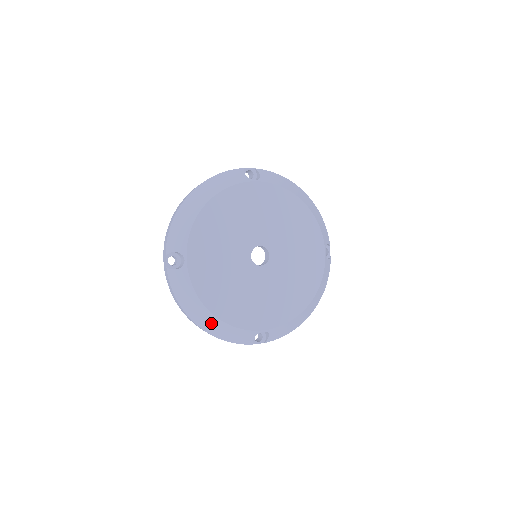
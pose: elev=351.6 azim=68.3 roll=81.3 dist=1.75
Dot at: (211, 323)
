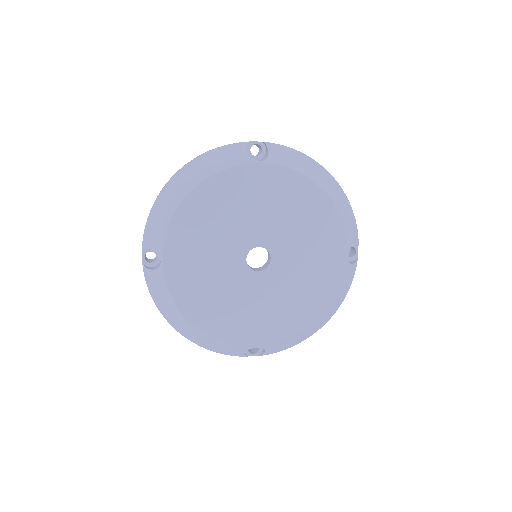
Dot at: (193, 333)
